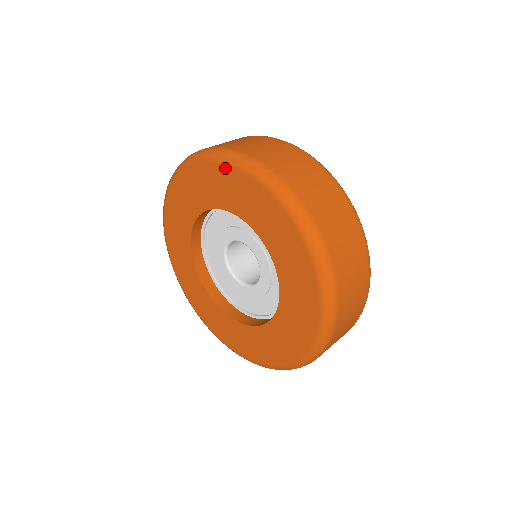
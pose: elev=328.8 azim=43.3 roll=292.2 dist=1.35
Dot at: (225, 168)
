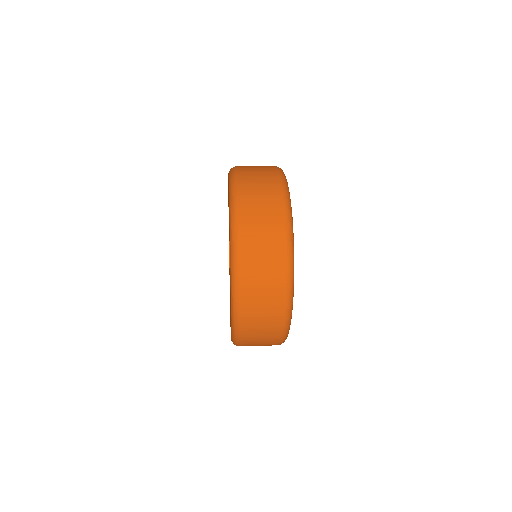
Dot at: occluded
